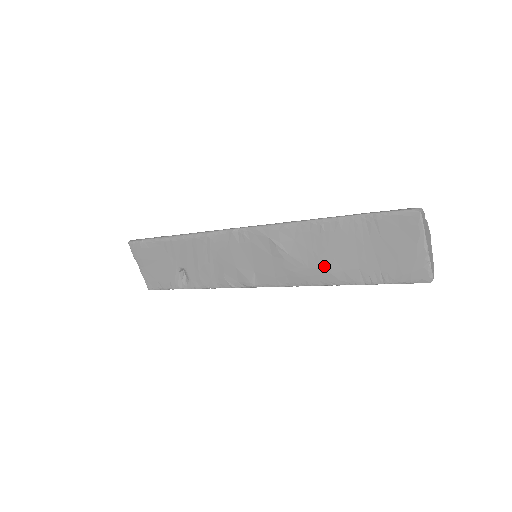
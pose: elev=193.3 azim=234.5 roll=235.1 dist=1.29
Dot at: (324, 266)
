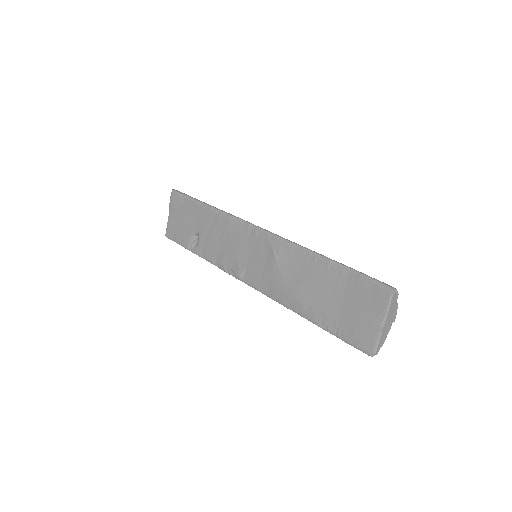
Dot at: (299, 293)
